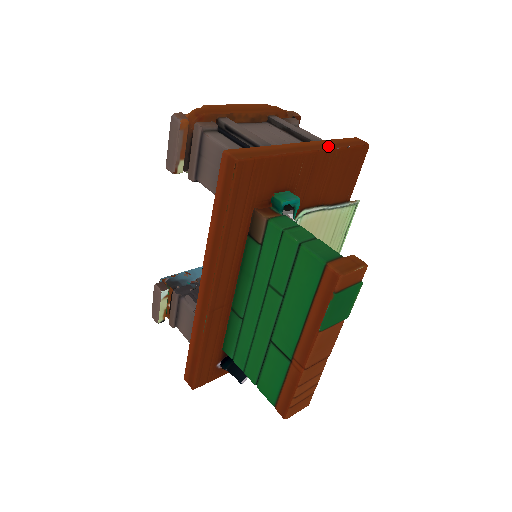
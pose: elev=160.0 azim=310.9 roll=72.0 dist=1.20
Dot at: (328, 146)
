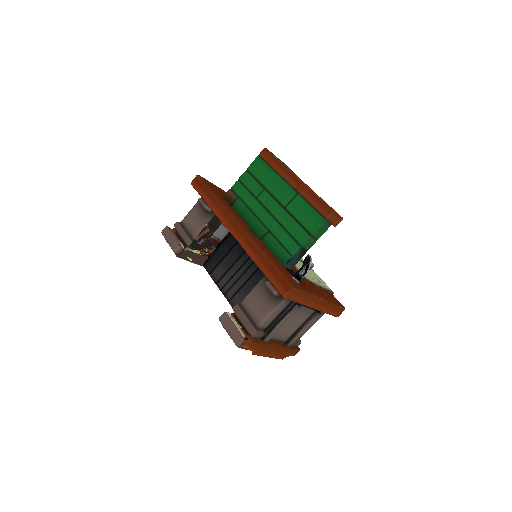
Dot at: occluded
